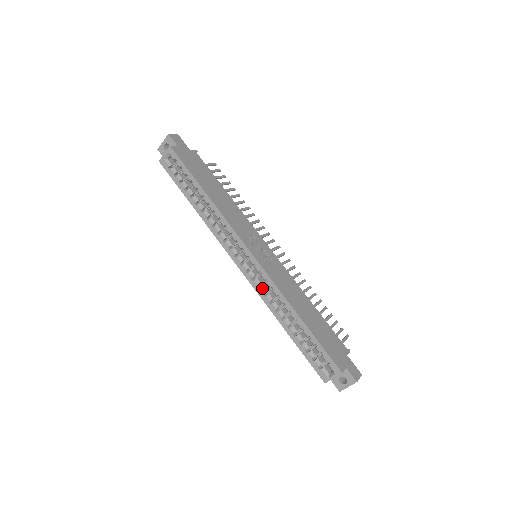
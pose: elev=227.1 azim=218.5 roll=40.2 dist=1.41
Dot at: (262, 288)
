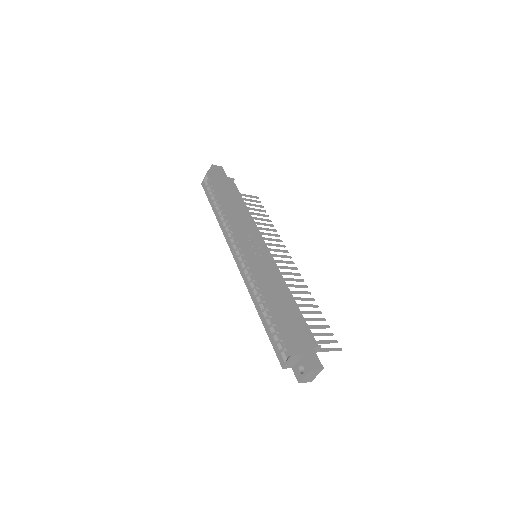
Dot at: (248, 277)
